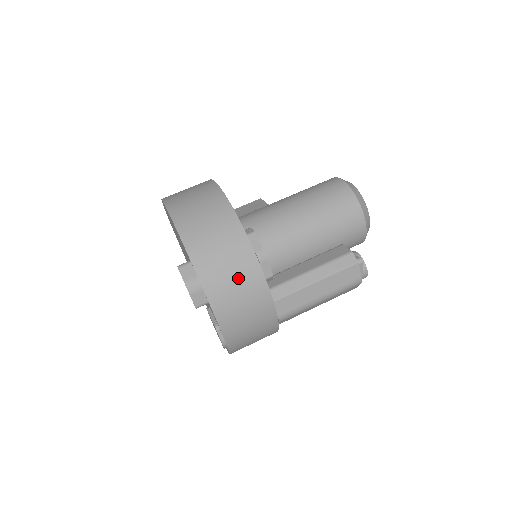
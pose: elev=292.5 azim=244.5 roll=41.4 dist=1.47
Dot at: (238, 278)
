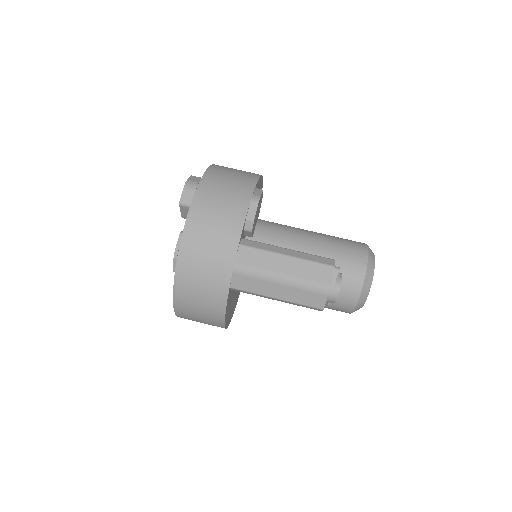
Dot at: (226, 201)
